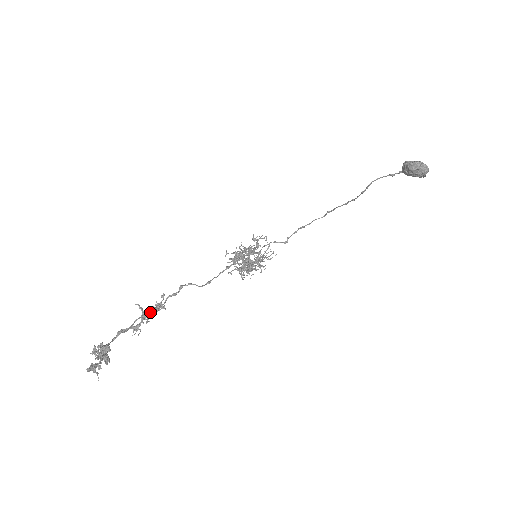
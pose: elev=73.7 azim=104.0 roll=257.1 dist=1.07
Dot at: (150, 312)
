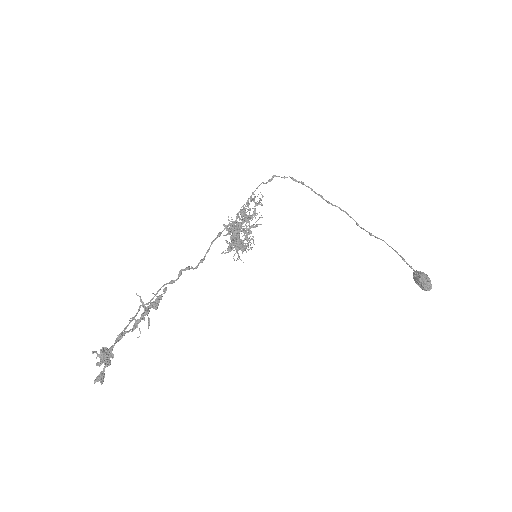
Dot at: (150, 307)
